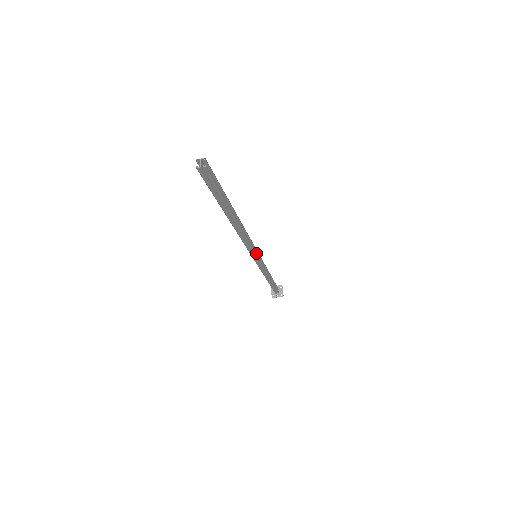
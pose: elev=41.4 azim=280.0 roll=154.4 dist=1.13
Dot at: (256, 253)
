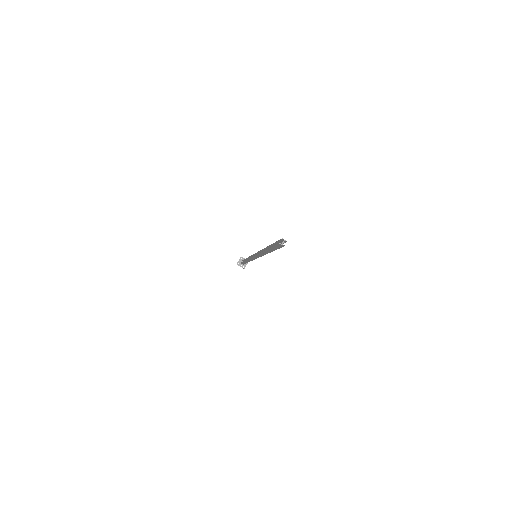
Dot at: (258, 257)
